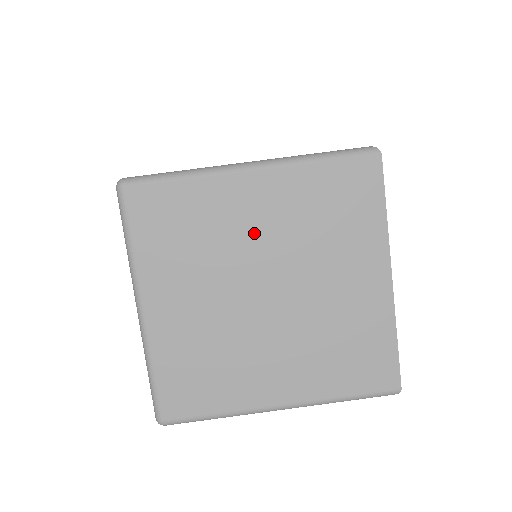
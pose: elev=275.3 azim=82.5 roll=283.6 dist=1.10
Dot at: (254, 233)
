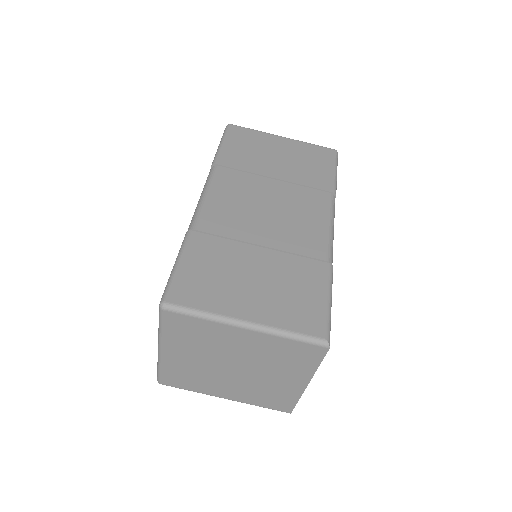
Dot at: (237, 349)
